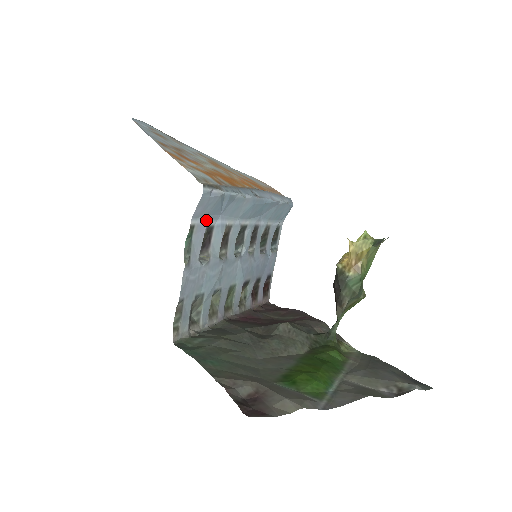
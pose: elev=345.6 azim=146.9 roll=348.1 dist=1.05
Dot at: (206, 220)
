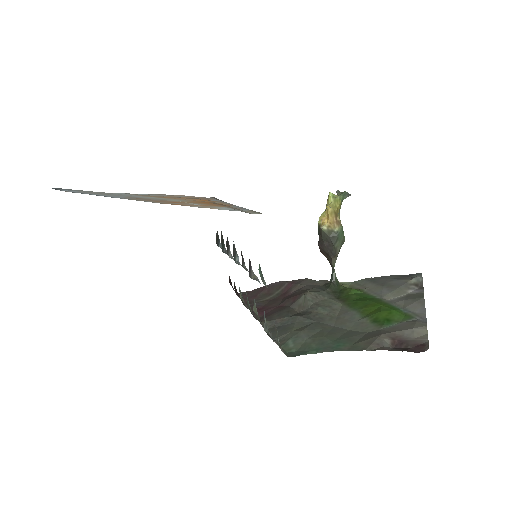
Dot at: occluded
